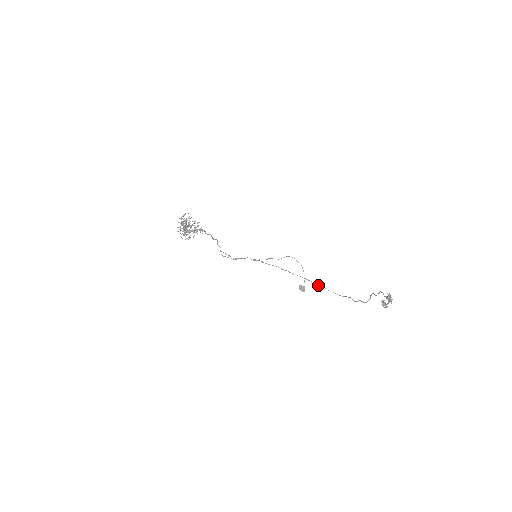
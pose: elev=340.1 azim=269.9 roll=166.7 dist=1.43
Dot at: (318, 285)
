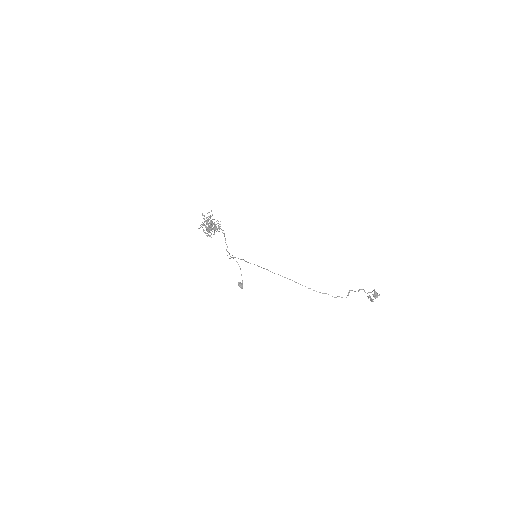
Dot at: (298, 283)
